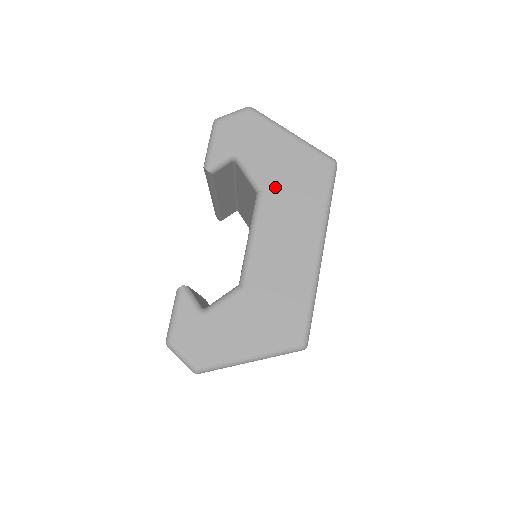
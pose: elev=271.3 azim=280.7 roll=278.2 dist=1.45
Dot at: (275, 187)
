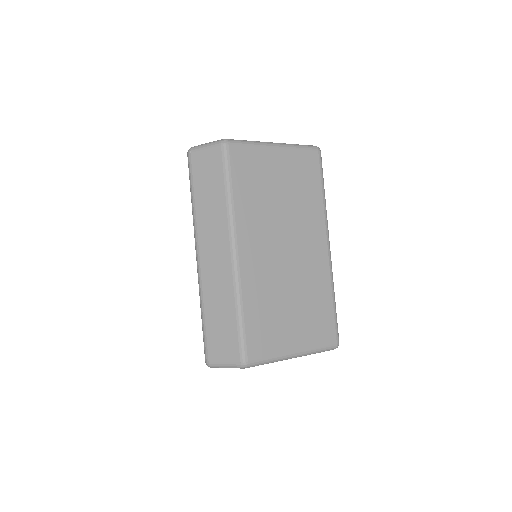
Dot at: occluded
